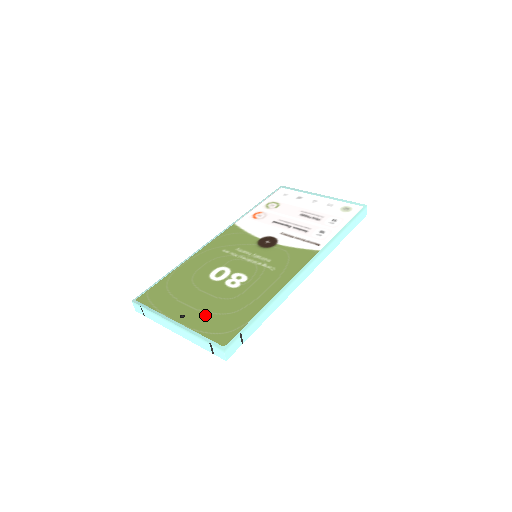
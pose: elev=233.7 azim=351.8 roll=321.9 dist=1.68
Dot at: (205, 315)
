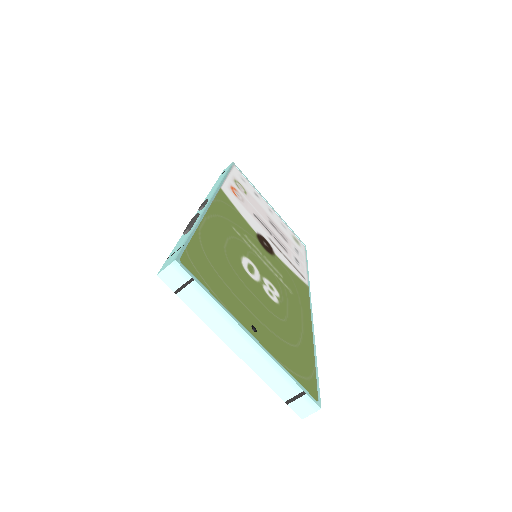
Dot at: (275, 338)
